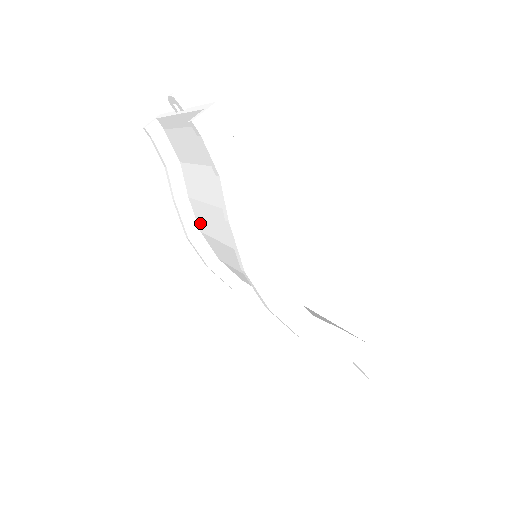
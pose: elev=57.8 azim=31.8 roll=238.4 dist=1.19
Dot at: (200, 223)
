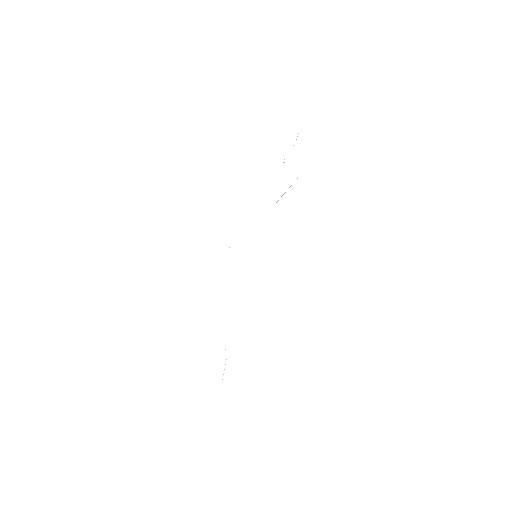
Dot at: occluded
